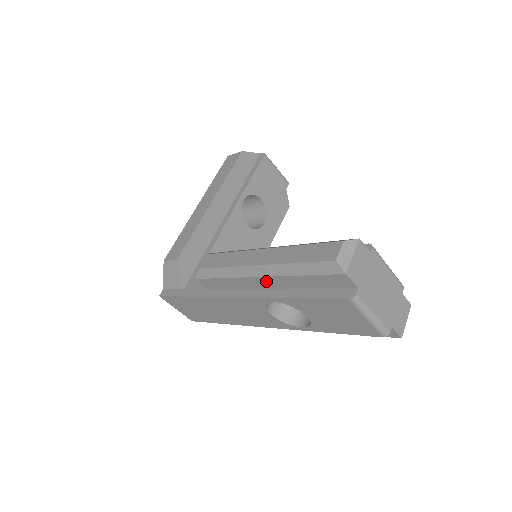
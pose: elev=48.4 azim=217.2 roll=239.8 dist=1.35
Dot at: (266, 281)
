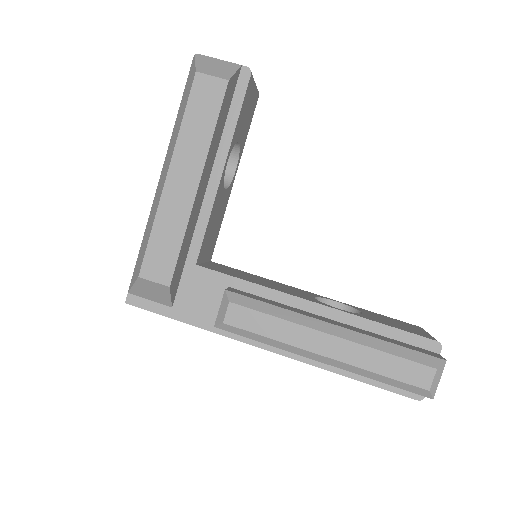
Dot at: occluded
